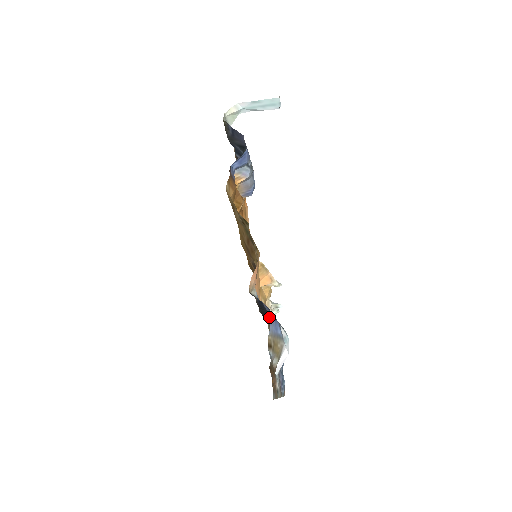
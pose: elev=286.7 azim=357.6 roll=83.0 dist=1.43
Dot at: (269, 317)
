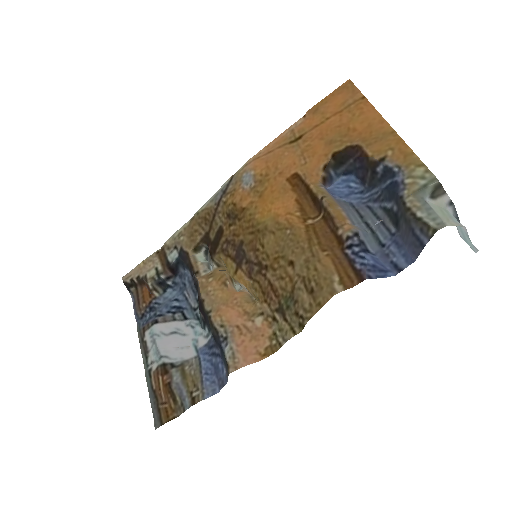
Dot at: (204, 315)
